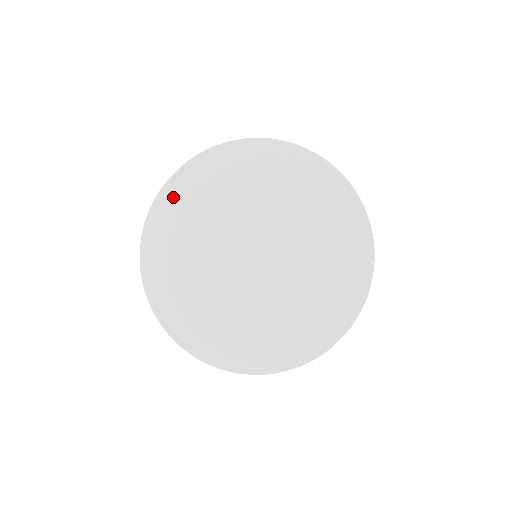
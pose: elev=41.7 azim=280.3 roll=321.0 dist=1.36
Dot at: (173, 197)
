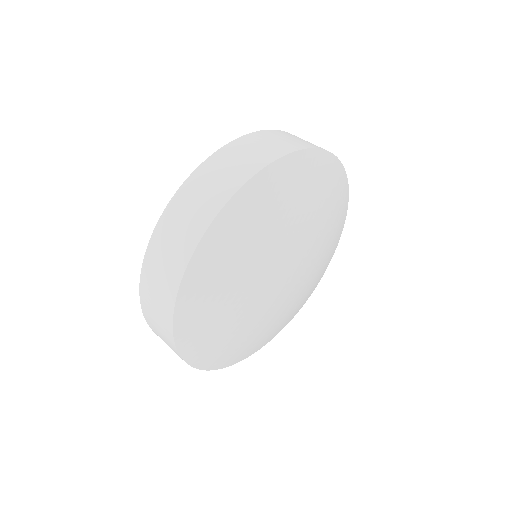
Dot at: (239, 220)
